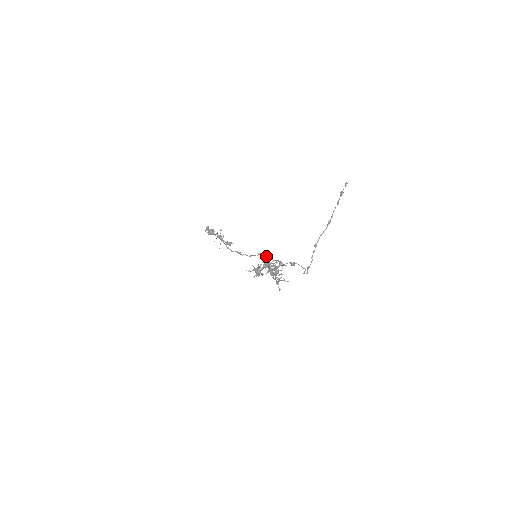
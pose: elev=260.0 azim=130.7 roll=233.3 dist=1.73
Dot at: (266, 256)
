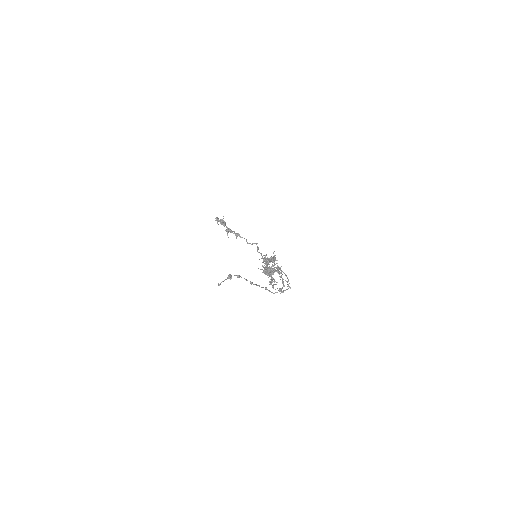
Dot at: occluded
